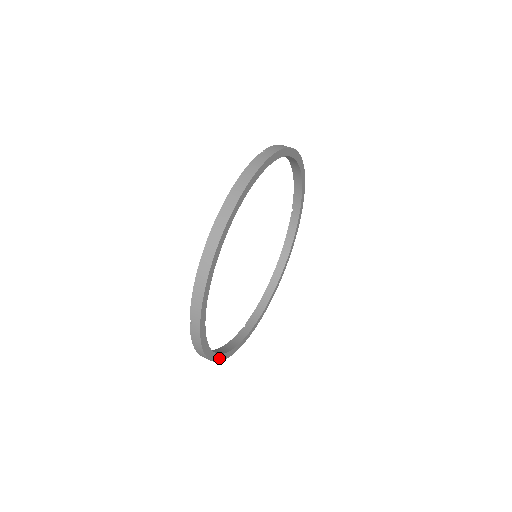
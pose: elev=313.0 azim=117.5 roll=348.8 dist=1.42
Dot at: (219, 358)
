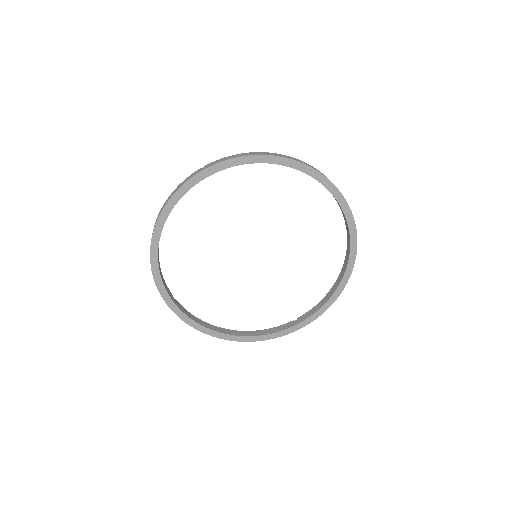
Dot at: (155, 239)
